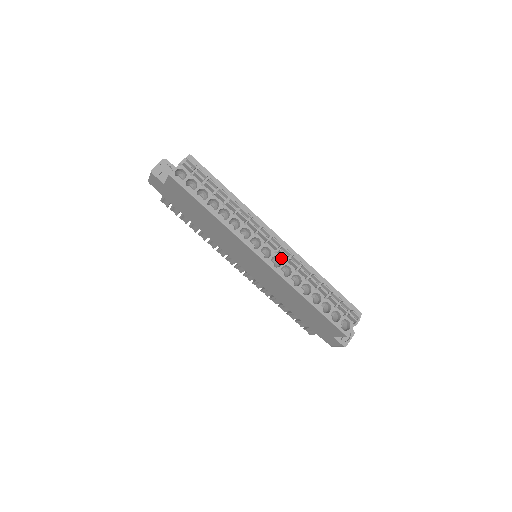
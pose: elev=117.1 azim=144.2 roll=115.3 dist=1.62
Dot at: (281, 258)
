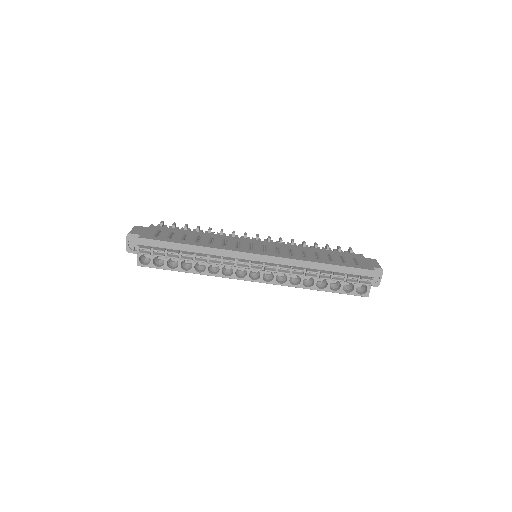
Dot at: occluded
